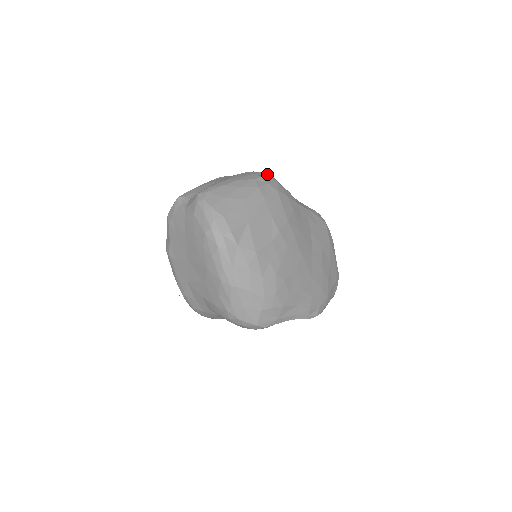
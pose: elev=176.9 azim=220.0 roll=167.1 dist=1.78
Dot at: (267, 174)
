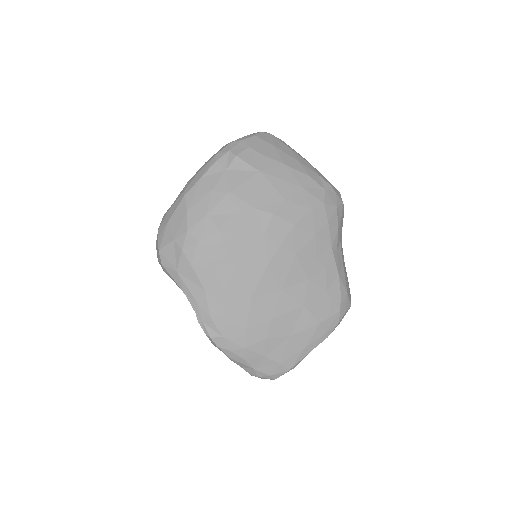
Dot at: occluded
